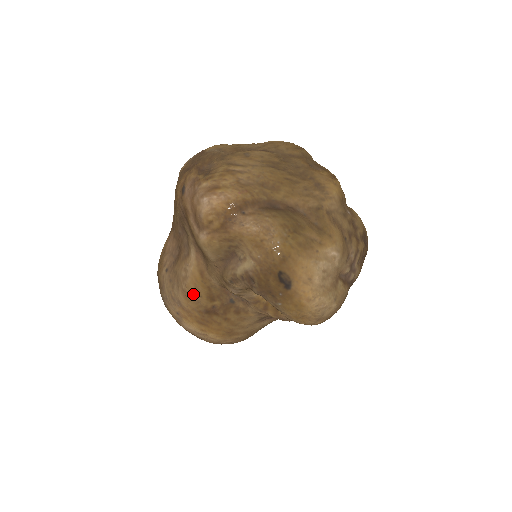
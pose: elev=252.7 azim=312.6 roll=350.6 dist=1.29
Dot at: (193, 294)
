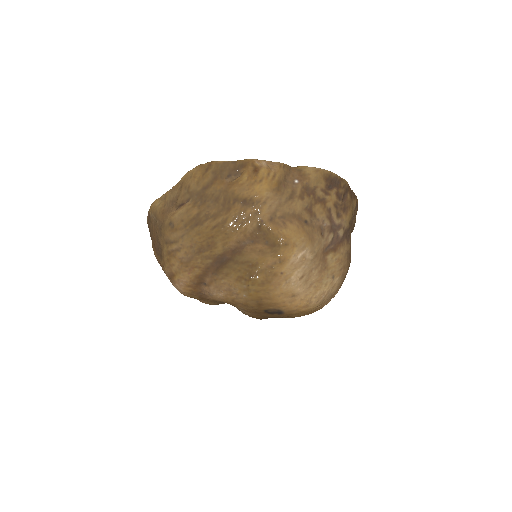
Dot at: occluded
